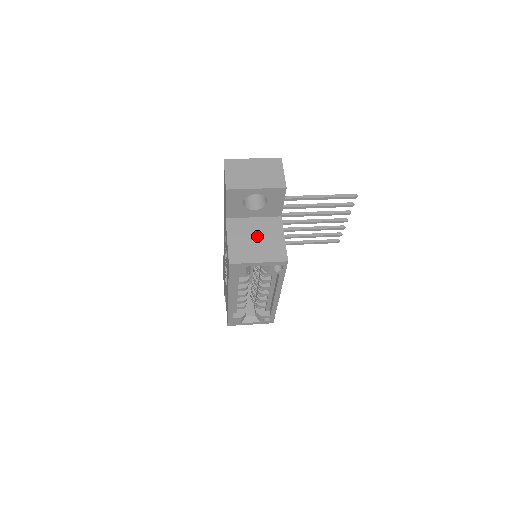
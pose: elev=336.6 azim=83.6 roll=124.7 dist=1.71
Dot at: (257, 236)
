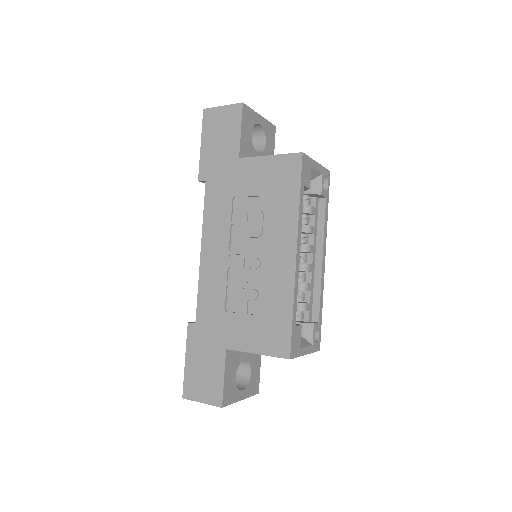
Dot at: occluded
